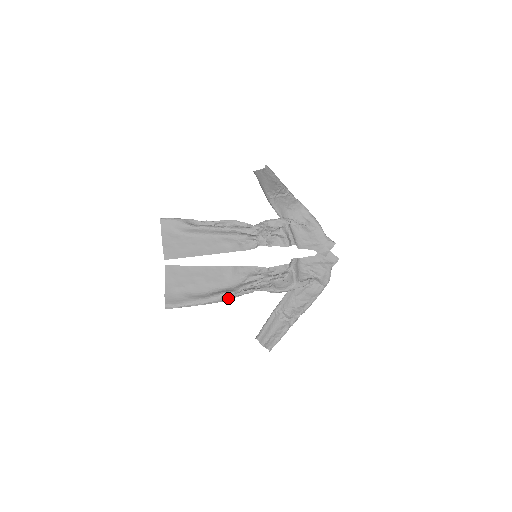
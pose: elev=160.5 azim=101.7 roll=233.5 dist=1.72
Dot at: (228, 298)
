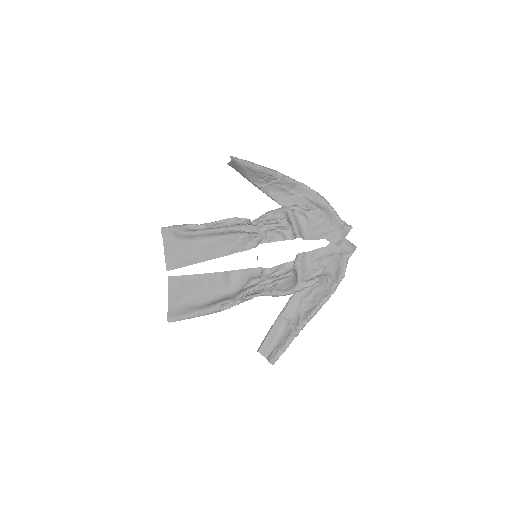
Dot at: (228, 306)
